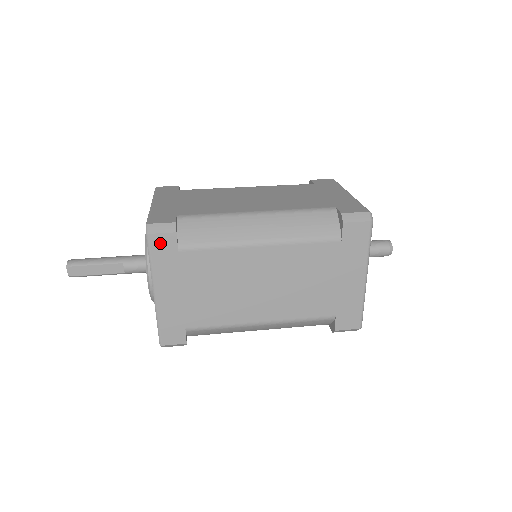
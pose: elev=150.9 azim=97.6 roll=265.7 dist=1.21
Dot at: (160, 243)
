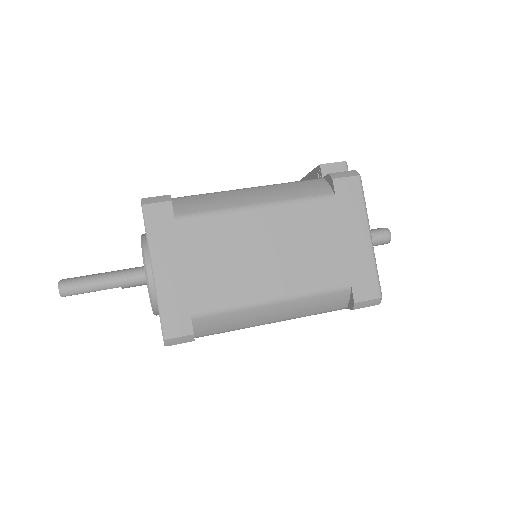
Dot at: occluded
